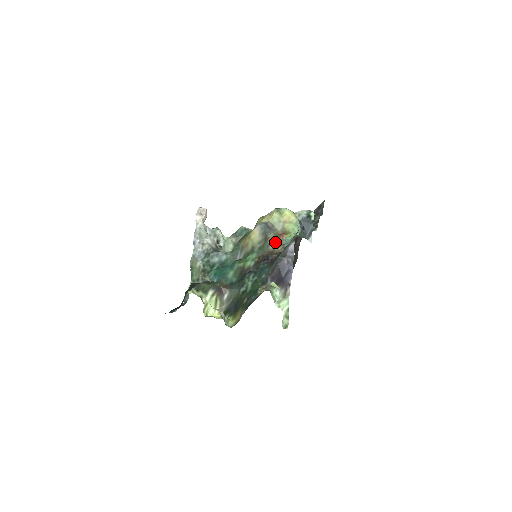
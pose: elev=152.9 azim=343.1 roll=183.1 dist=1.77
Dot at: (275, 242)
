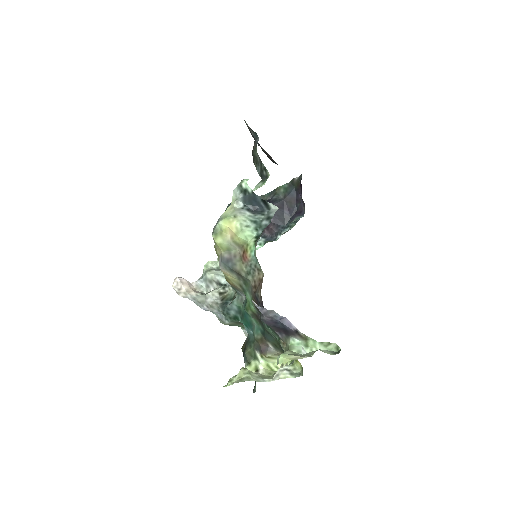
Dot at: (247, 270)
